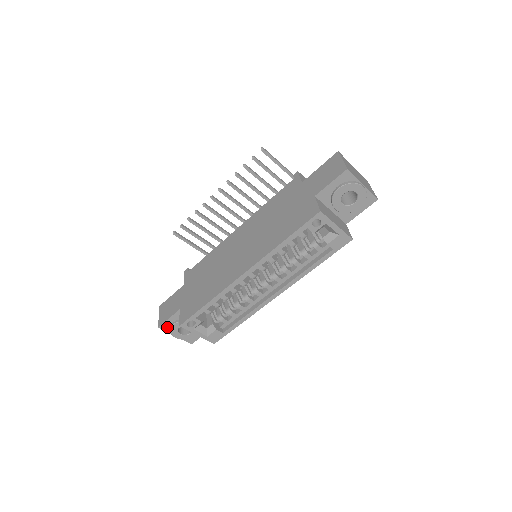
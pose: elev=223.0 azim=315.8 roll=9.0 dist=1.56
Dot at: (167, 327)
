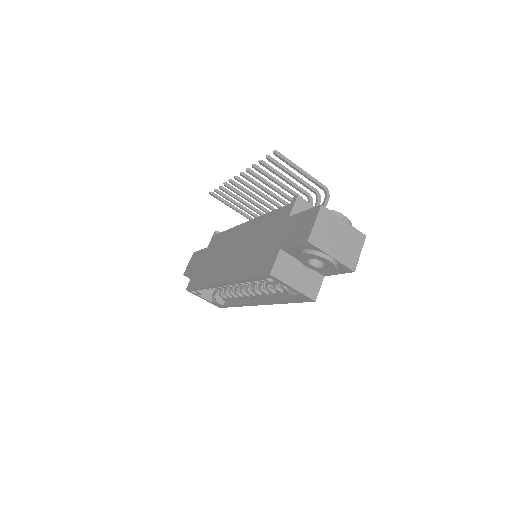
Dot at: (190, 277)
